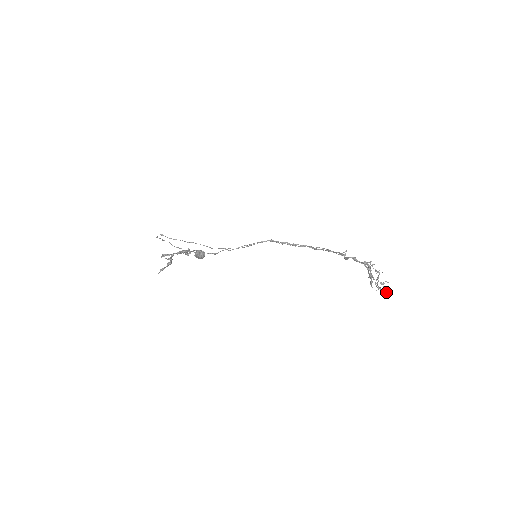
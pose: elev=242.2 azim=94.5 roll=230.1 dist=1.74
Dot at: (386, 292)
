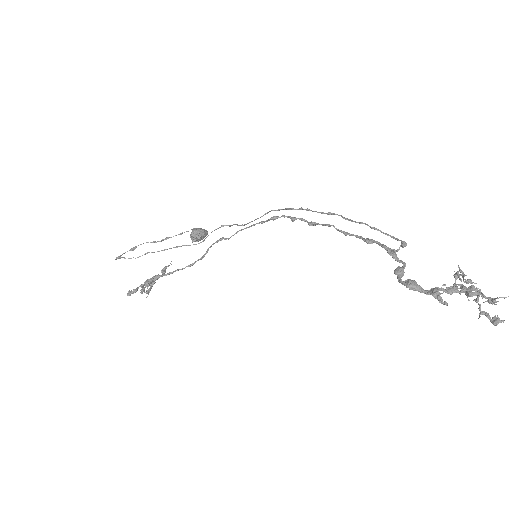
Dot at: (501, 321)
